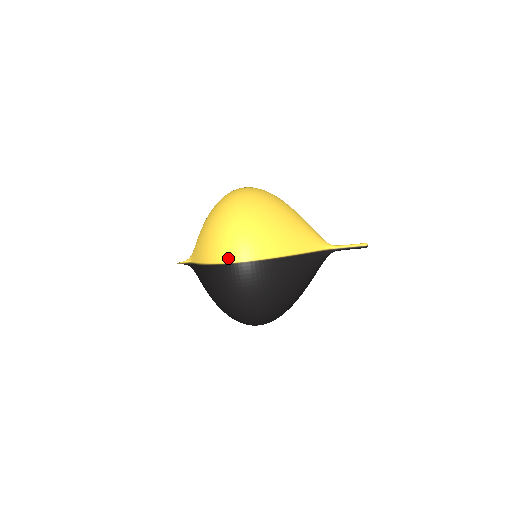
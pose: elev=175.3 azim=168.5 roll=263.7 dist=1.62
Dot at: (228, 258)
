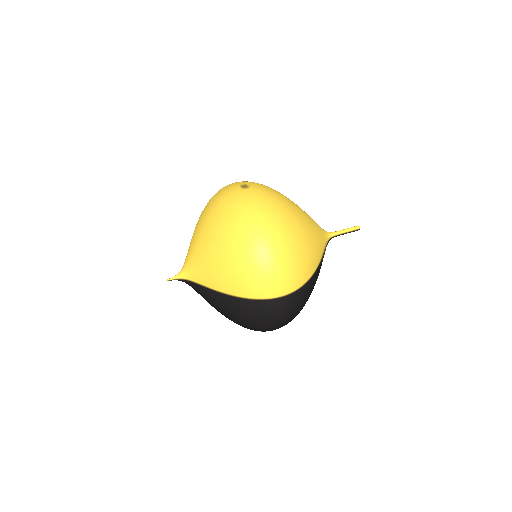
Dot at: (274, 293)
